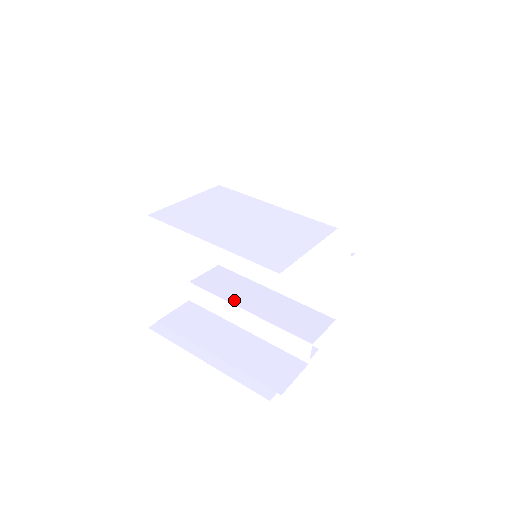
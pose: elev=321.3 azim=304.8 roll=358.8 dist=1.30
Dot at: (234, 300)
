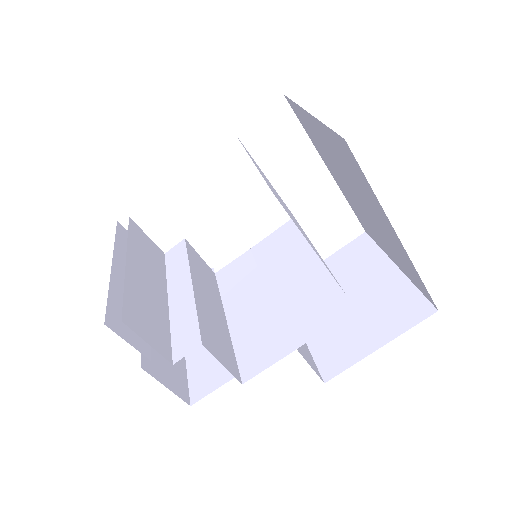
Dot at: (194, 273)
